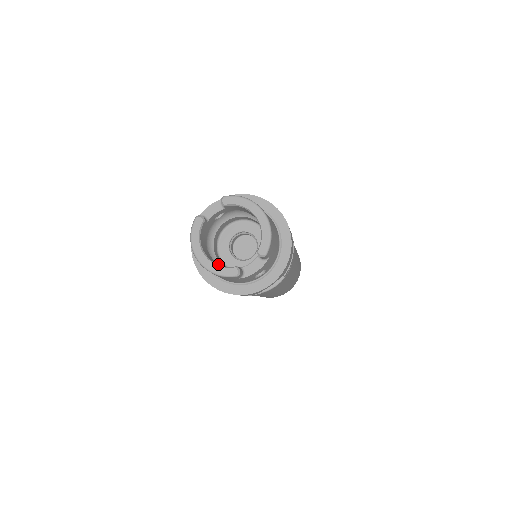
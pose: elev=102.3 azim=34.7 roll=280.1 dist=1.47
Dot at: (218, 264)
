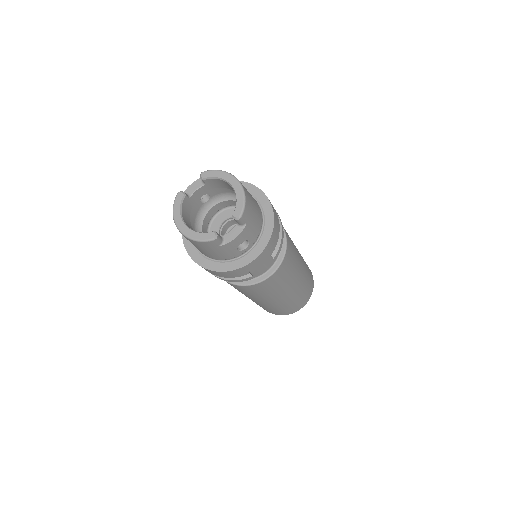
Dot at: occluded
